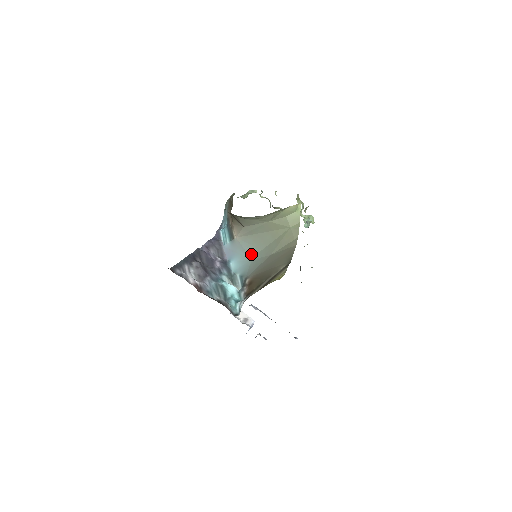
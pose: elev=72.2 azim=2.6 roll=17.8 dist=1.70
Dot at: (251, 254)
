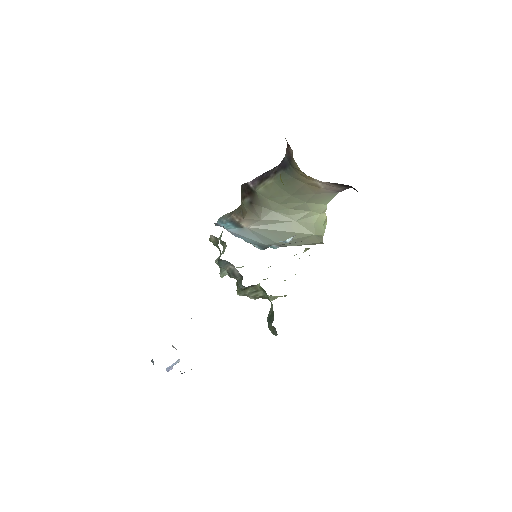
Dot at: (265, 241)
